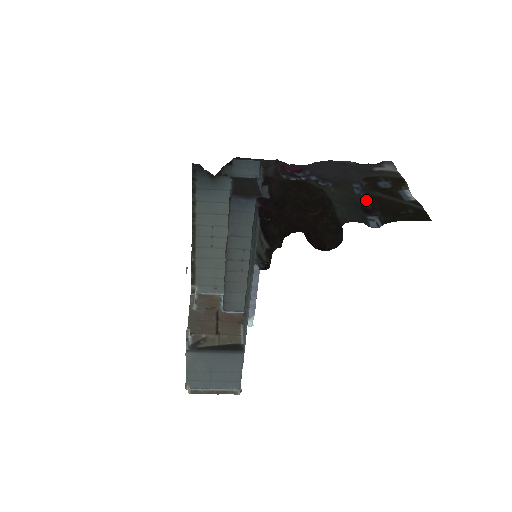
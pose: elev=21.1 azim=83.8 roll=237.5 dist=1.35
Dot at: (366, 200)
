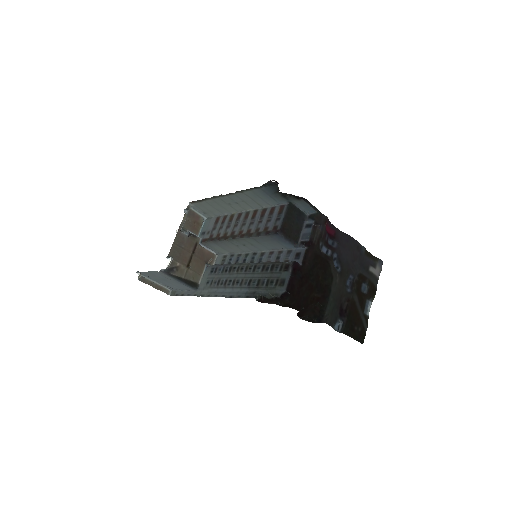
Dot at: (347, 299)
